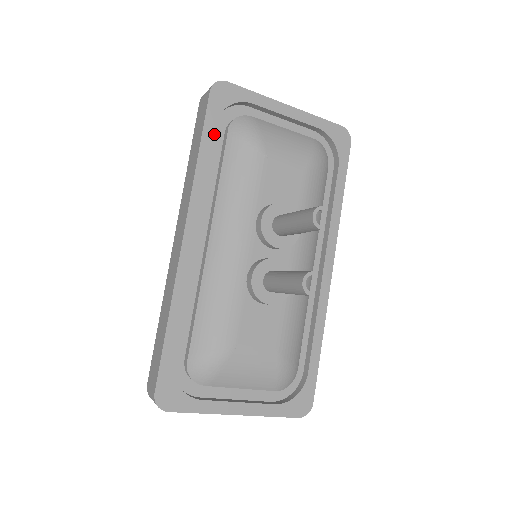
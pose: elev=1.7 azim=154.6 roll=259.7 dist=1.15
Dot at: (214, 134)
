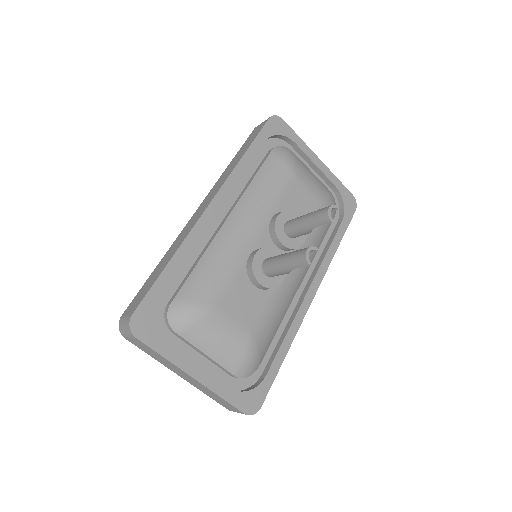
Dot at: (260, 149)
